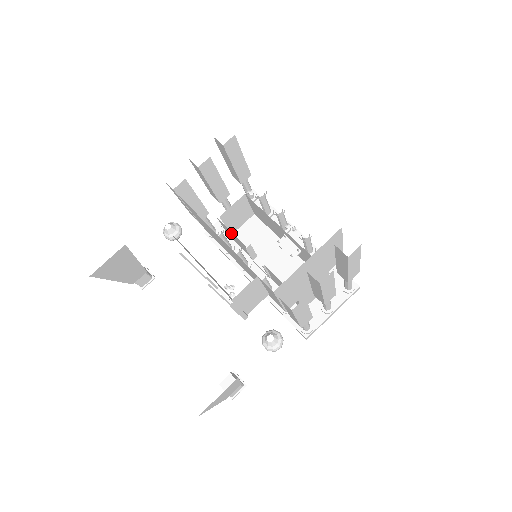
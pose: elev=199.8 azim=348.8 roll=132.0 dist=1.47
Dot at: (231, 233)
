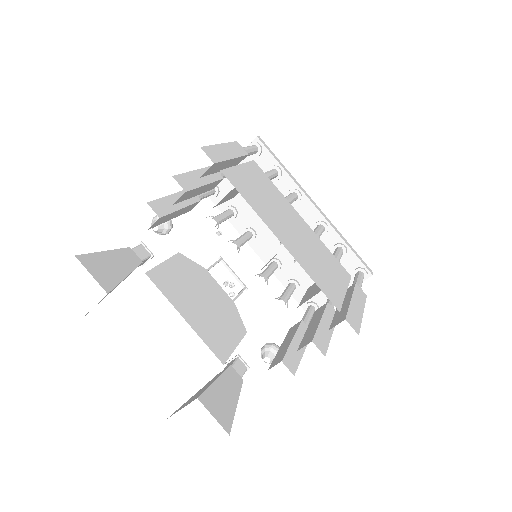
Dot at: occluded
